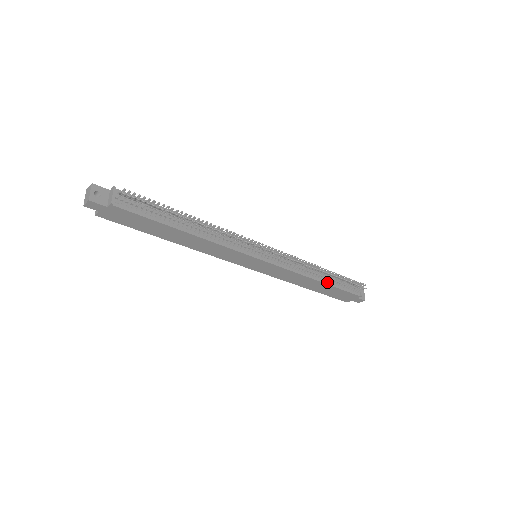
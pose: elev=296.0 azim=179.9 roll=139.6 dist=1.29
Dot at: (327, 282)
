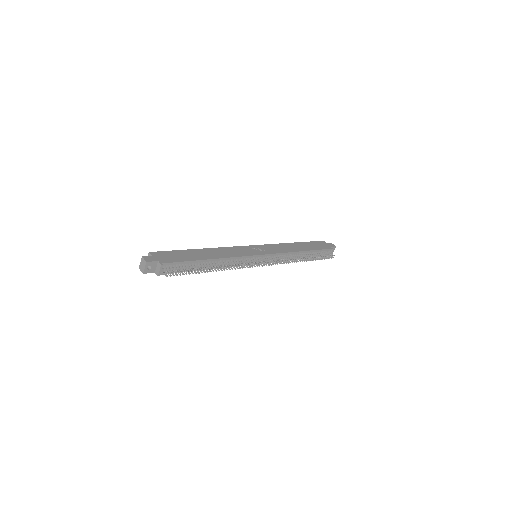
Dot at: occluded
